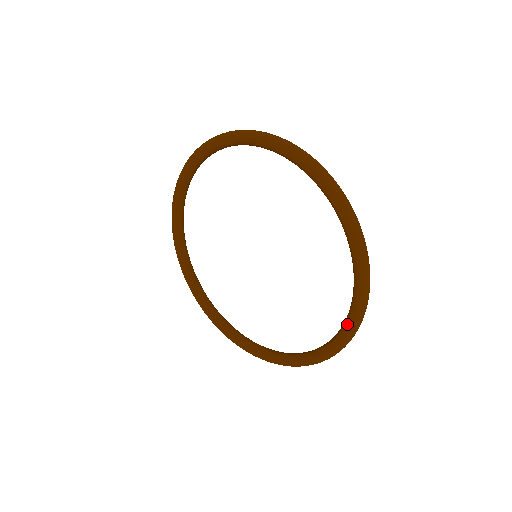
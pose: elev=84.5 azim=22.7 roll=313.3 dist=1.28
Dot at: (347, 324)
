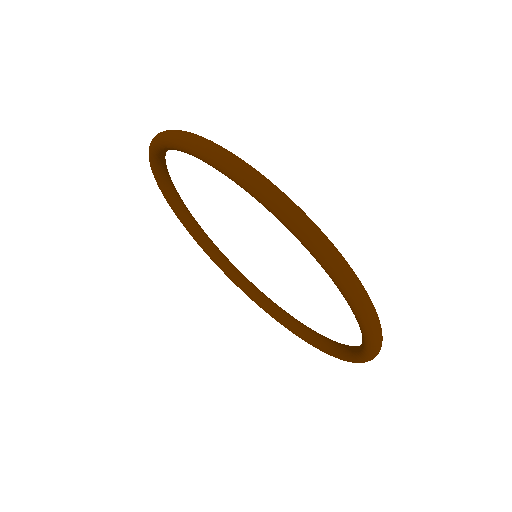
Dot at: (354, 358)
